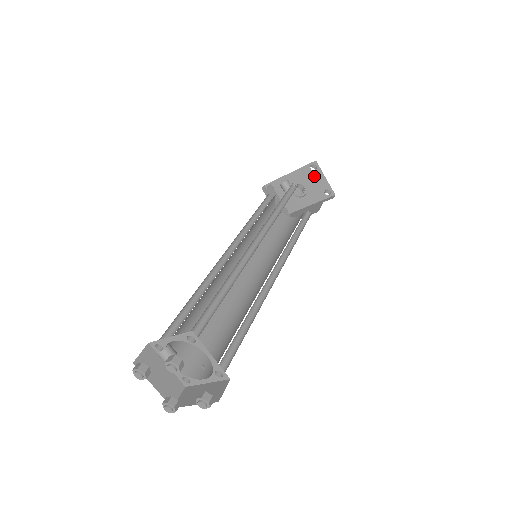
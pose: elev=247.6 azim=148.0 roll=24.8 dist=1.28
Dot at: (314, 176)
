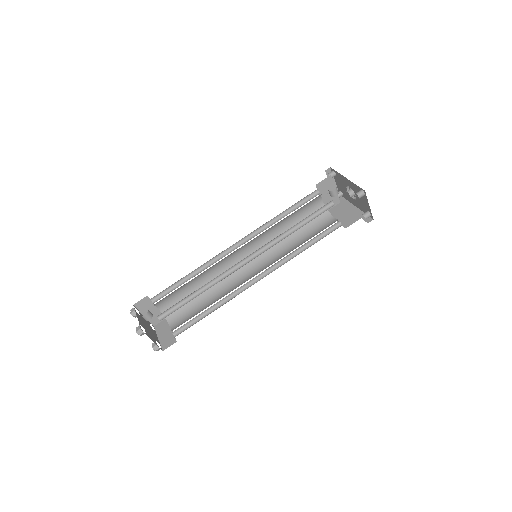
Dot at: (362, 197)
